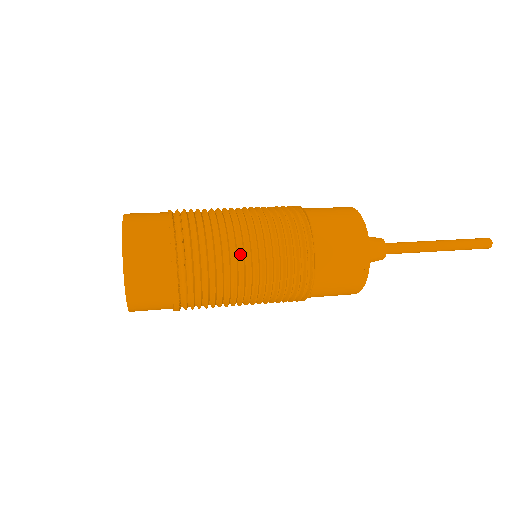
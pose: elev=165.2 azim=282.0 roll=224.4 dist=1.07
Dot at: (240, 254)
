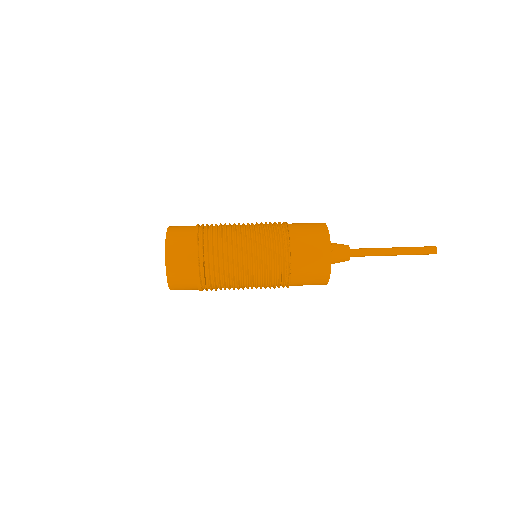
Dot at: (240, 263)
